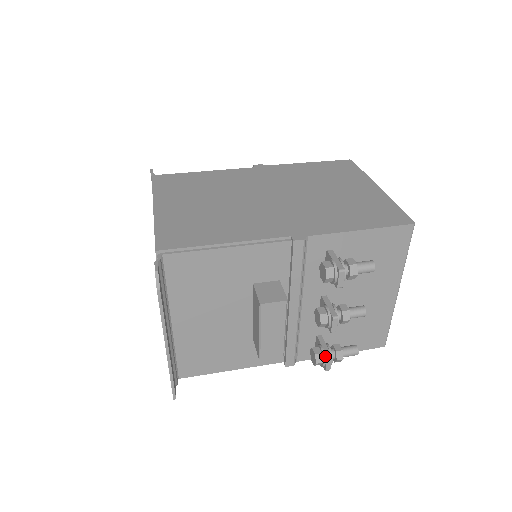
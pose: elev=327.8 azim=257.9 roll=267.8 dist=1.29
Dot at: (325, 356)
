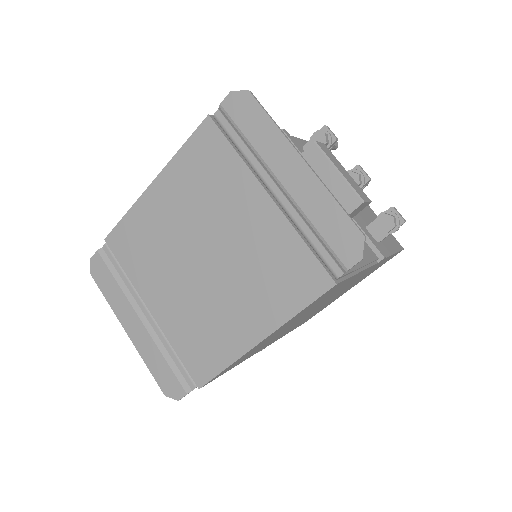
Dot at: (389, 210)
